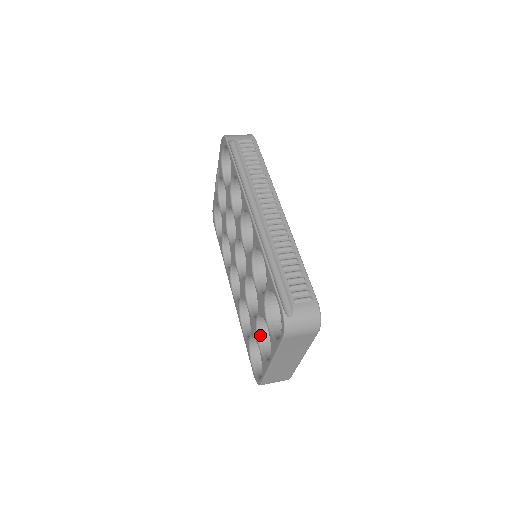
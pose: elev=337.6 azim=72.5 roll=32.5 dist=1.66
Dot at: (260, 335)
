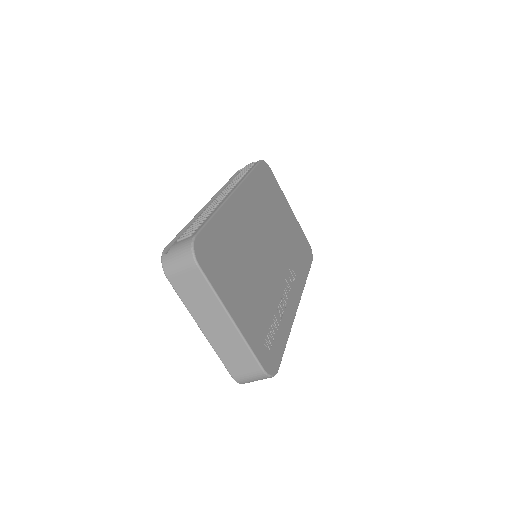
Dot at: occluded
